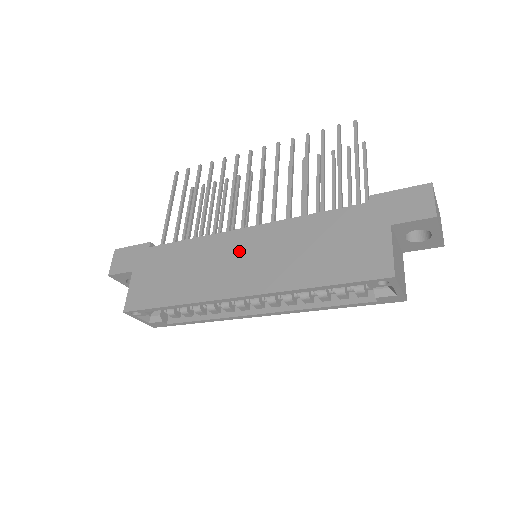
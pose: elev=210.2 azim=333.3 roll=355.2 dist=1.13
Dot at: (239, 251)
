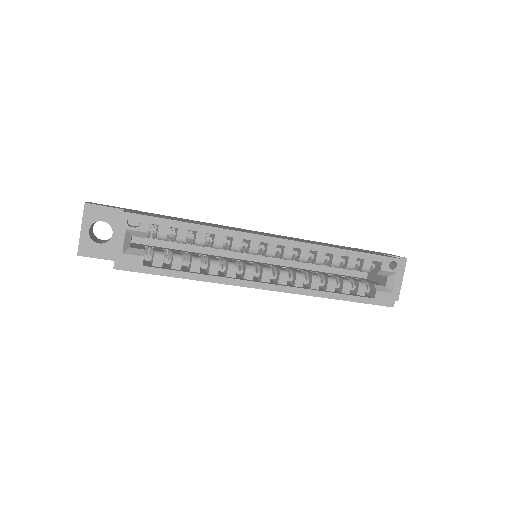
Dot at: (257, 232)
